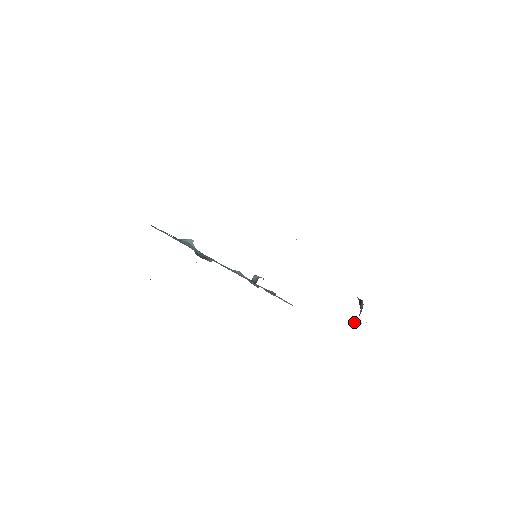
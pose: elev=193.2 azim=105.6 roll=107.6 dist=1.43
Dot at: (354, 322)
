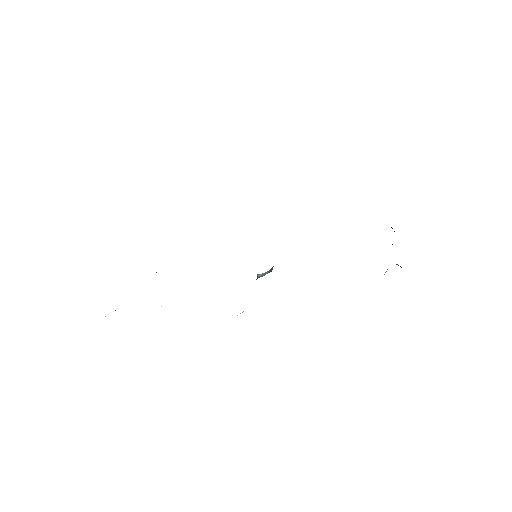
Dot at: occluded
